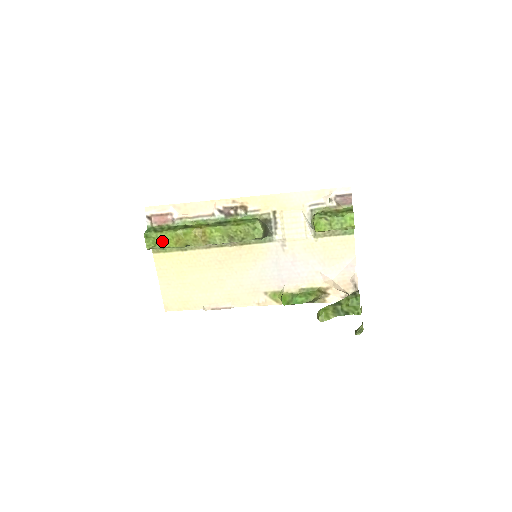
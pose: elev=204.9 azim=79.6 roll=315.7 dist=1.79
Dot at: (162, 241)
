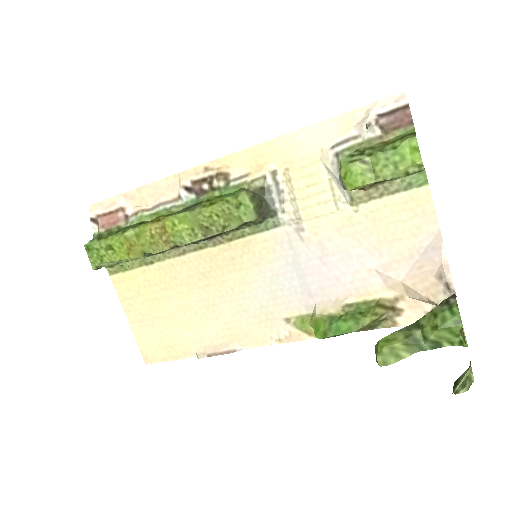
Dot at: (109, 252)
